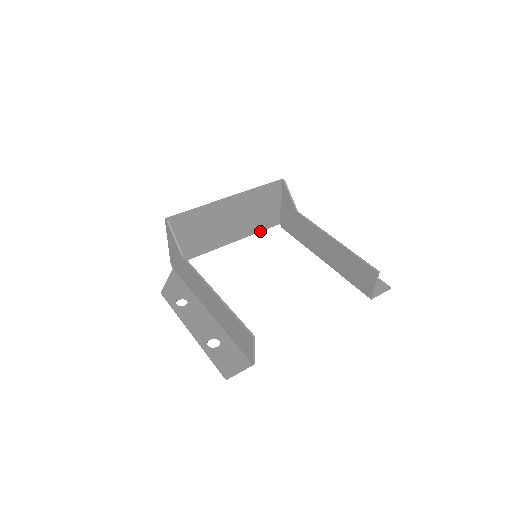
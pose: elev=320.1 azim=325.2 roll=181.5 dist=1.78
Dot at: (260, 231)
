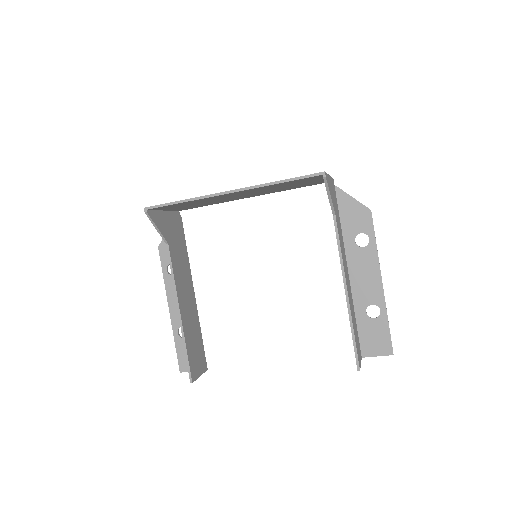
Dot at: (298, 187)
